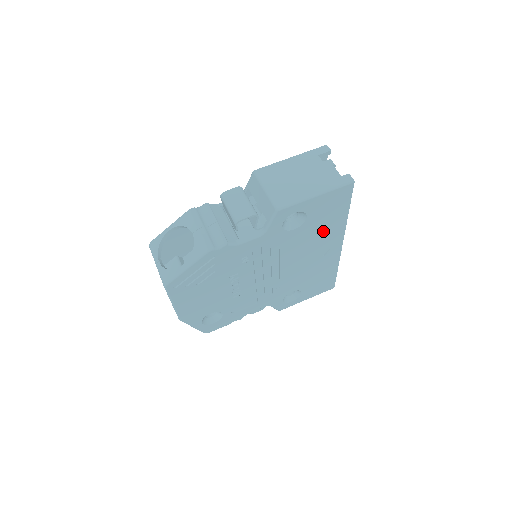
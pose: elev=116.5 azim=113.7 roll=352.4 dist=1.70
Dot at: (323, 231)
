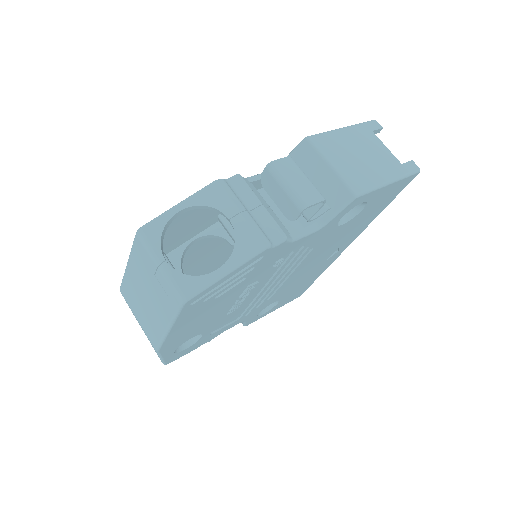
Dot at: (353, 229)
